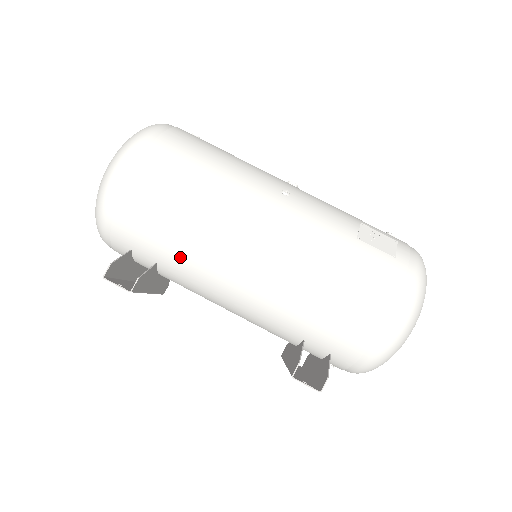
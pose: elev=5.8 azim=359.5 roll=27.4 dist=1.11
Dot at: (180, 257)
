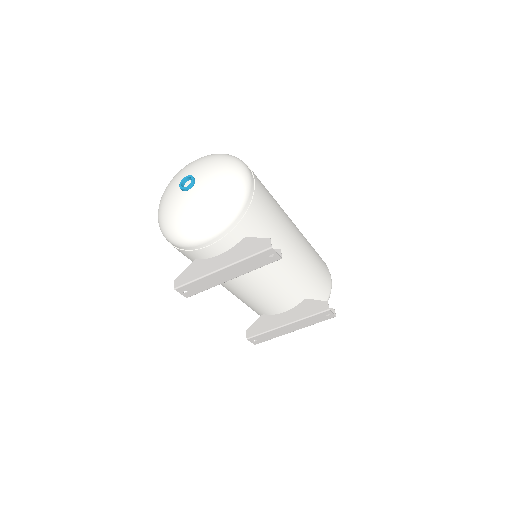
Dot at: (273, 242)
